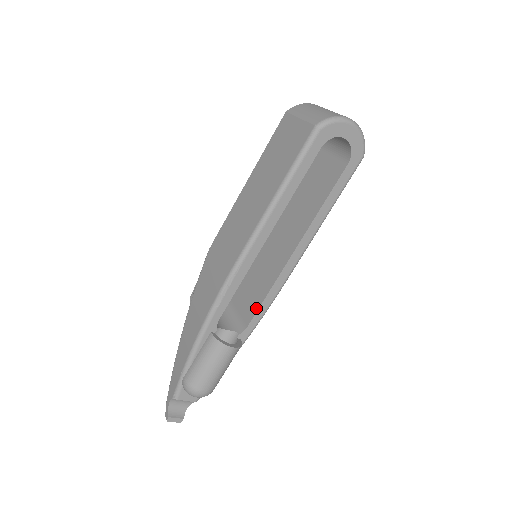
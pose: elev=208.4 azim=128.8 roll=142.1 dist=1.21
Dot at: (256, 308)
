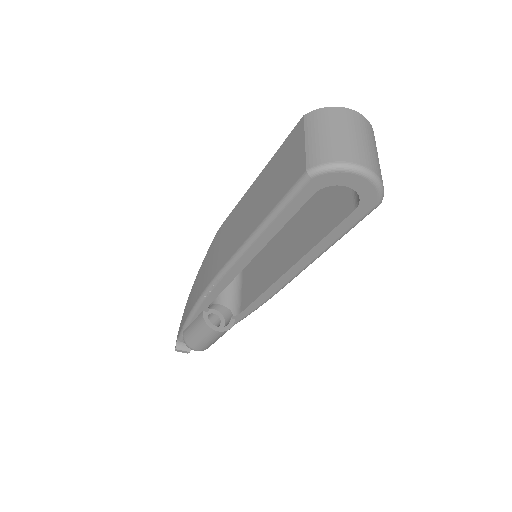
Dot at: (250, 301)
